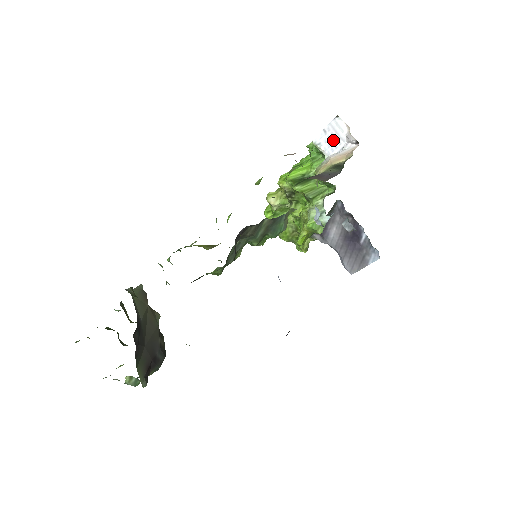
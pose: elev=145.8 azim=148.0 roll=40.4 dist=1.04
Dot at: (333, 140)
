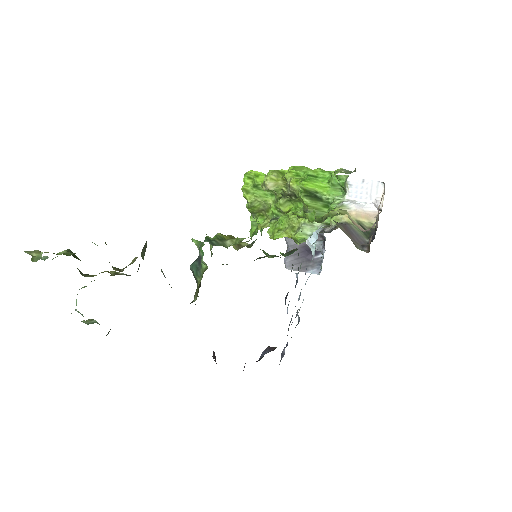
Dot at: (363, 192)
